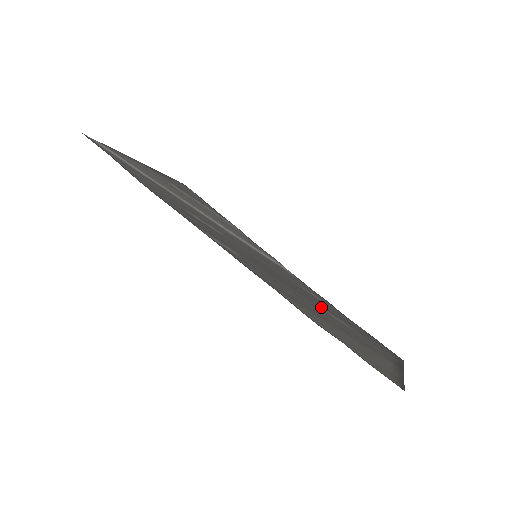
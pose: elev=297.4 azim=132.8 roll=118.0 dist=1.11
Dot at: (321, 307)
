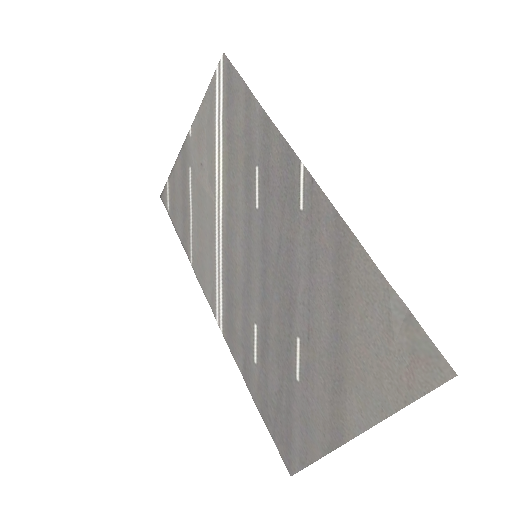
Dot at: (291, 336)
